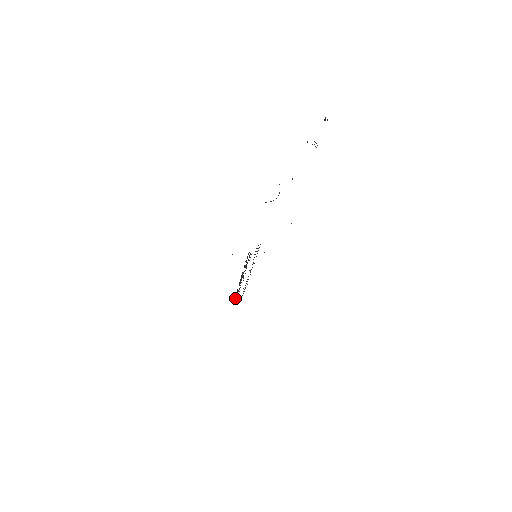
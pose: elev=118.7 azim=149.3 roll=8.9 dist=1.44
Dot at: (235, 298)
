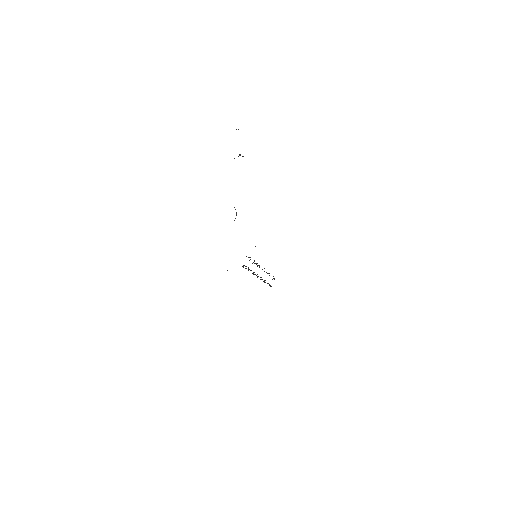
Dot at: occluded
